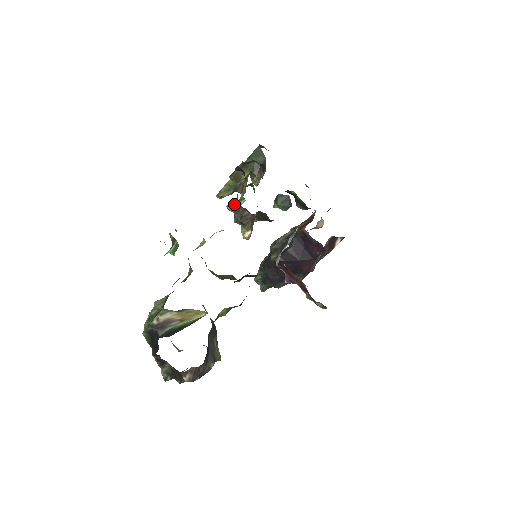
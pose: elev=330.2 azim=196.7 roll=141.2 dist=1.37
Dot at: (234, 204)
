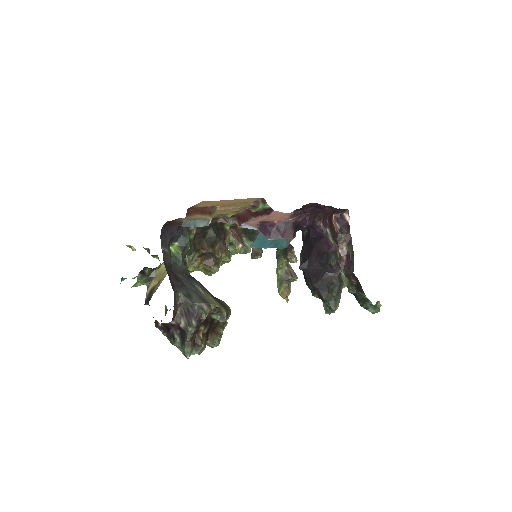
Dot at: occluded
